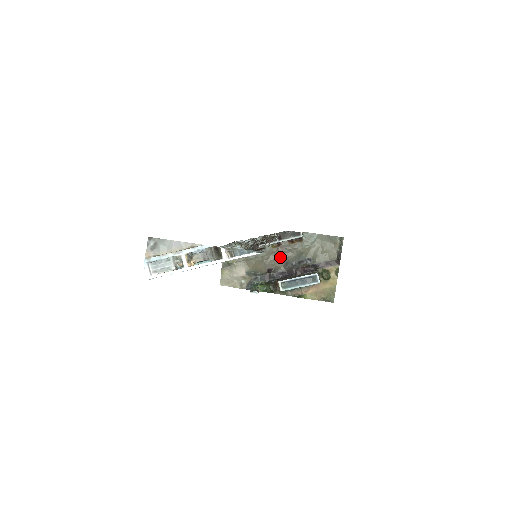
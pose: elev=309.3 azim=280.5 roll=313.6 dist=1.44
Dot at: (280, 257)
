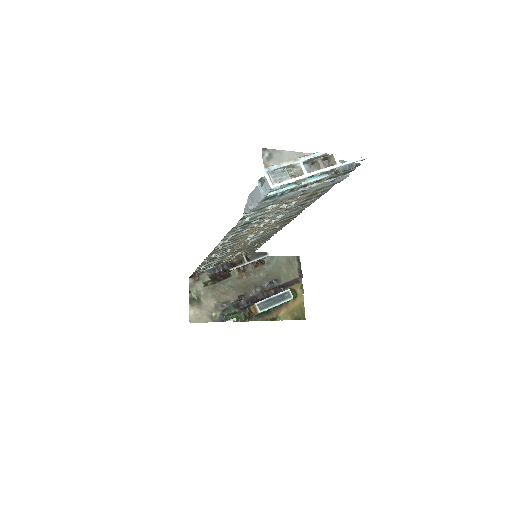
Dot at: (247, 283)
